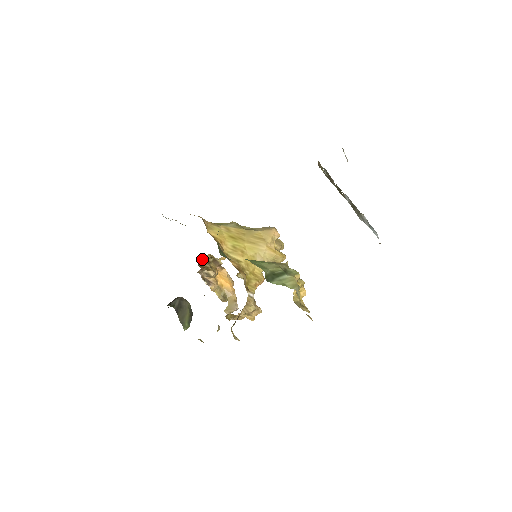
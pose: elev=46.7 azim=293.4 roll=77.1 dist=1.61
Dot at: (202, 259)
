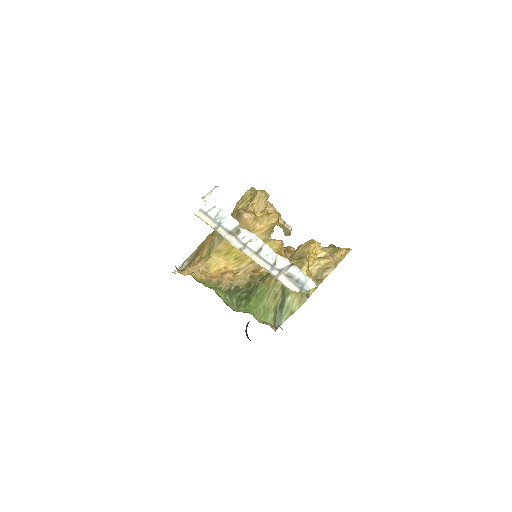
Dot at: occluded
